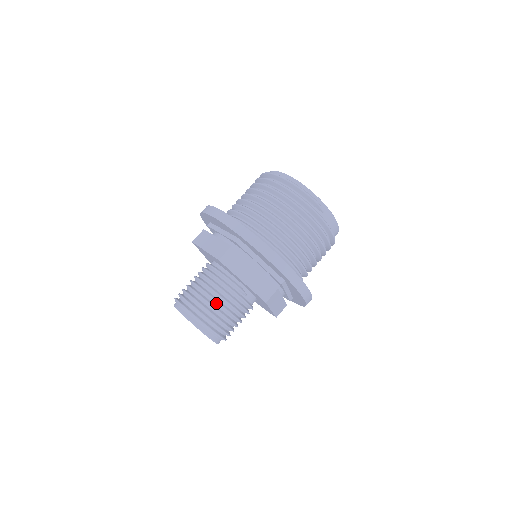
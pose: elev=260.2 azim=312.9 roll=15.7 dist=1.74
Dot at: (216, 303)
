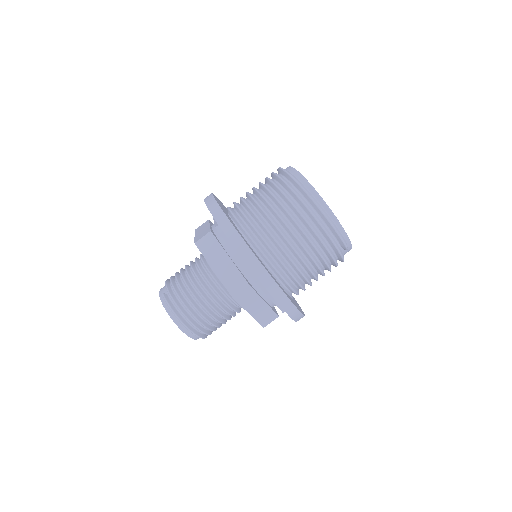
Dot at: (213, 318)
